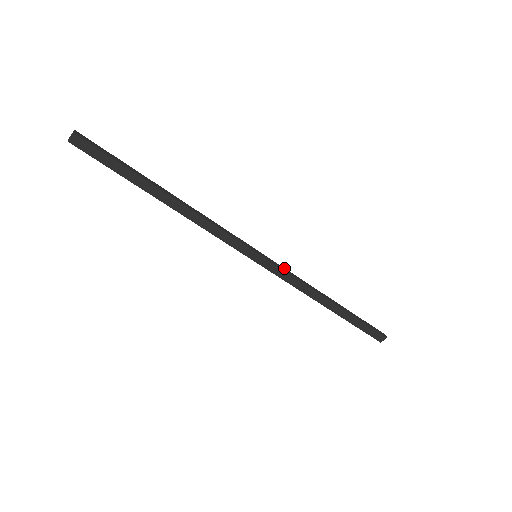
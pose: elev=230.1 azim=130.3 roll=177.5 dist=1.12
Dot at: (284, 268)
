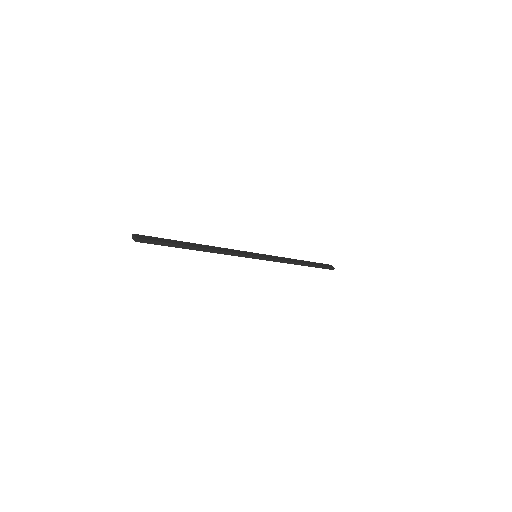
Dot at: (274, 259)
